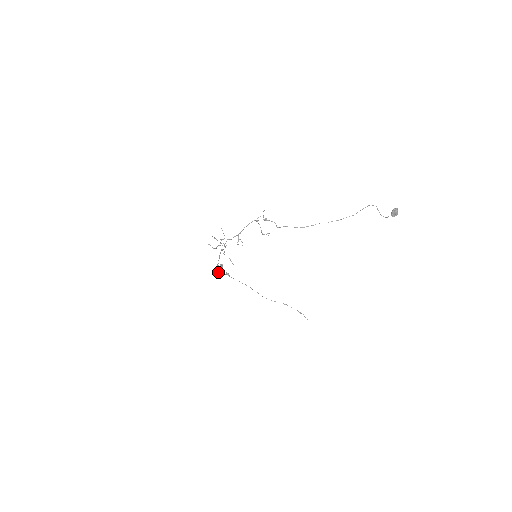
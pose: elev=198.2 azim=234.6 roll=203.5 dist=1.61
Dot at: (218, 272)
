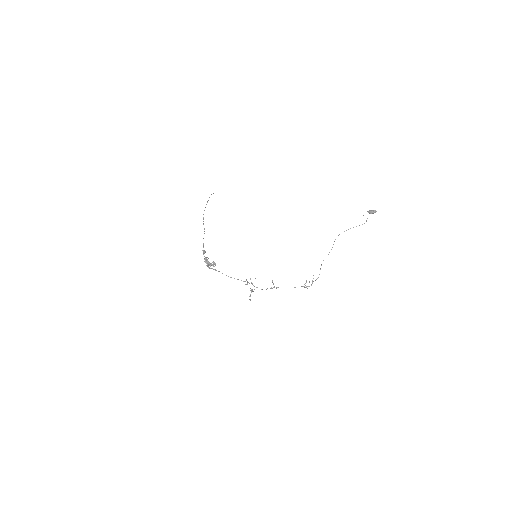
Dot at: (209, 268)
